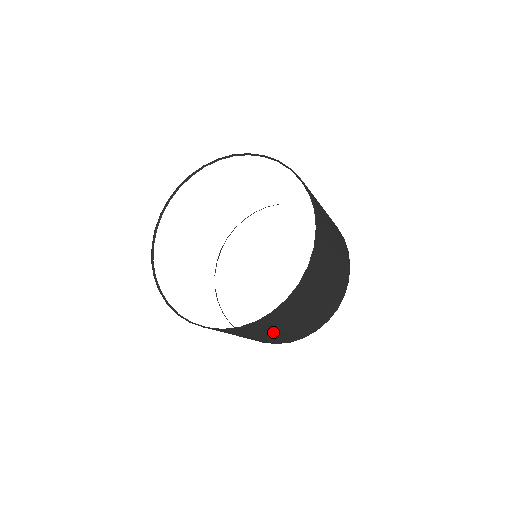
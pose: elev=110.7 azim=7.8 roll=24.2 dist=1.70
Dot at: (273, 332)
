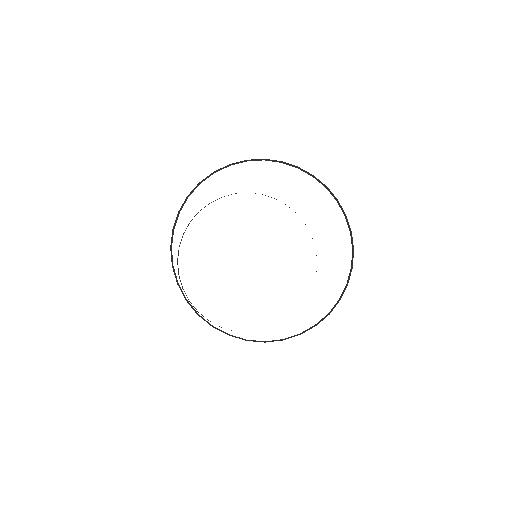
Dot at: occluded
